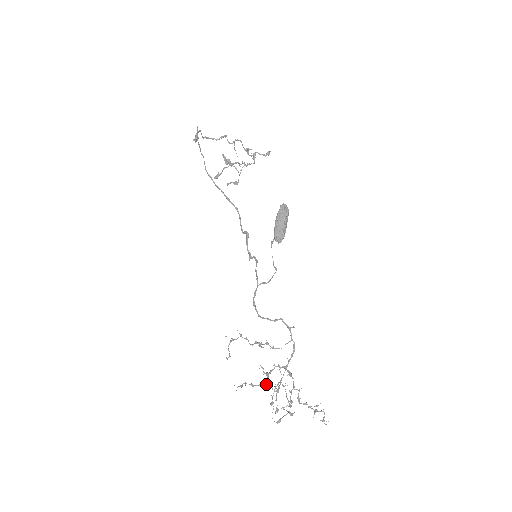
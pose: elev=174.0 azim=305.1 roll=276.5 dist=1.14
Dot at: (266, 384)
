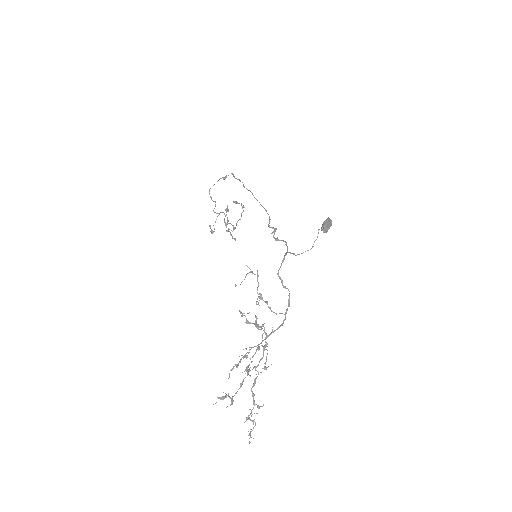
Dot at: (260, 329)
